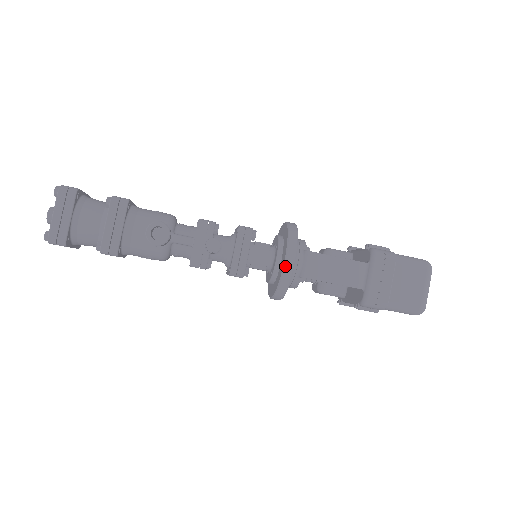
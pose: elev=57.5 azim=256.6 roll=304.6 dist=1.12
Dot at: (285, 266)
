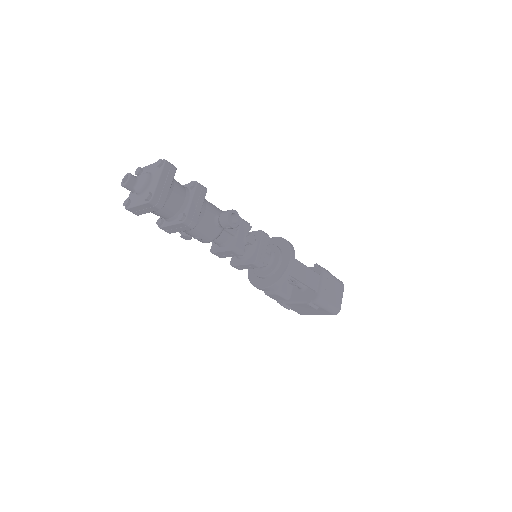
Dot at: (290, 264)
